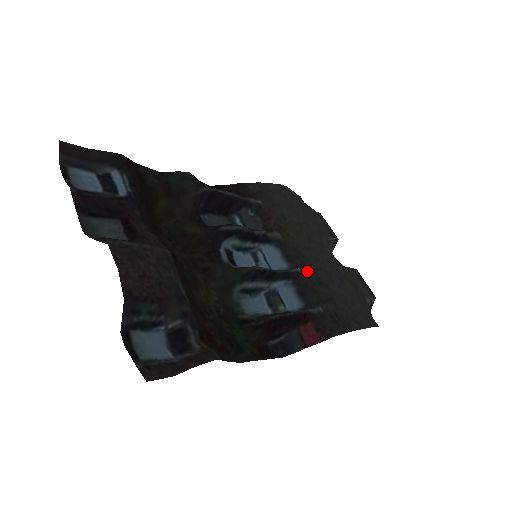
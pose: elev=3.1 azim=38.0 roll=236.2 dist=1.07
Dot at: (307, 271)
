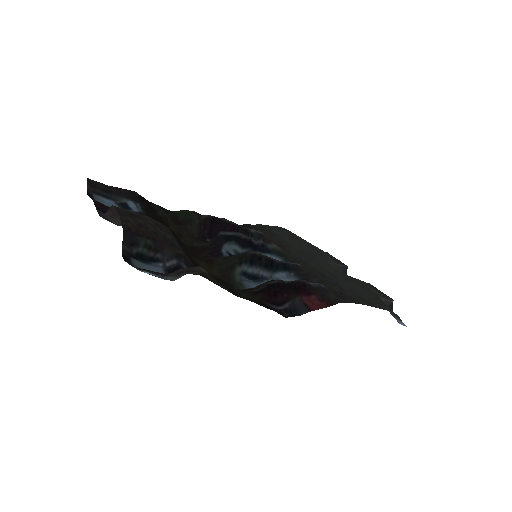
Dot at: (308, 268)
